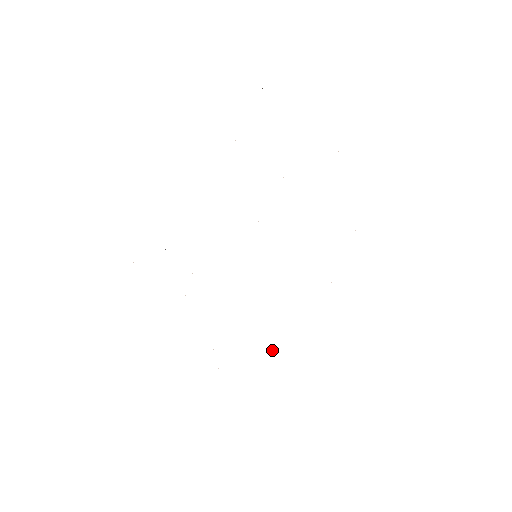
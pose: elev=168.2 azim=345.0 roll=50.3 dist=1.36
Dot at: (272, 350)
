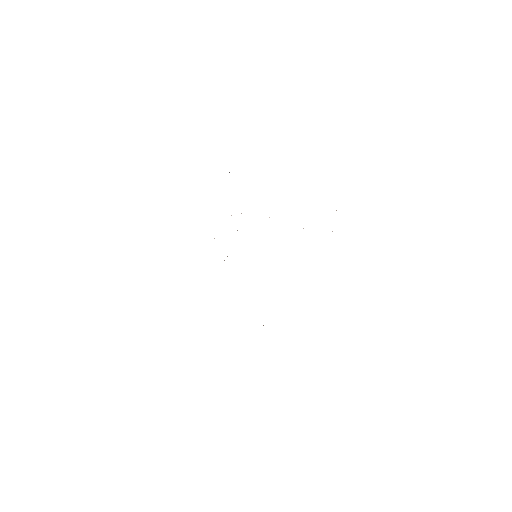
Dot at: occluded
